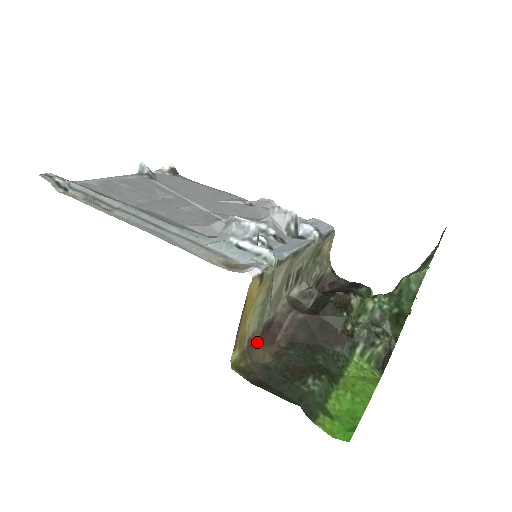
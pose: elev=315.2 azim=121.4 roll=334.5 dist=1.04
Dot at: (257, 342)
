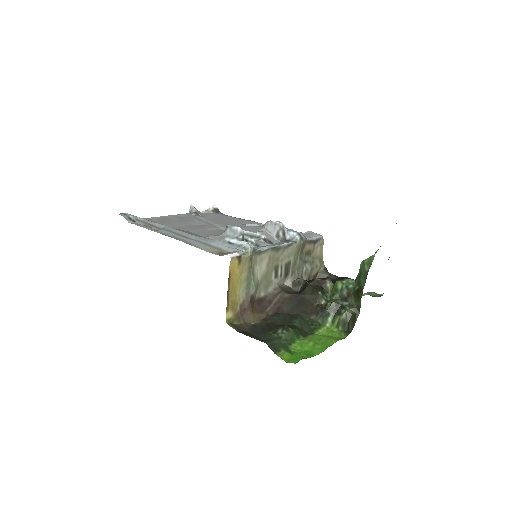
Dot at: (248, 309)
